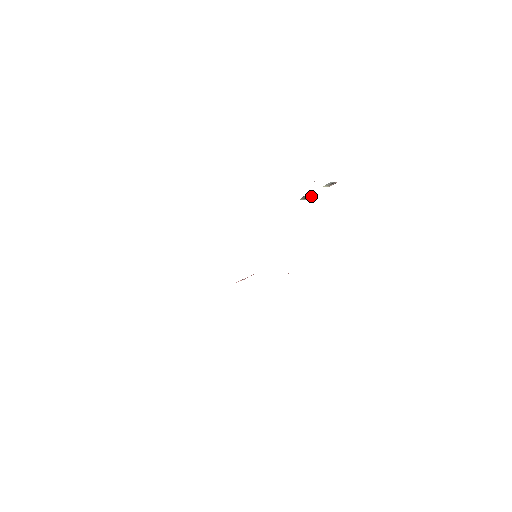
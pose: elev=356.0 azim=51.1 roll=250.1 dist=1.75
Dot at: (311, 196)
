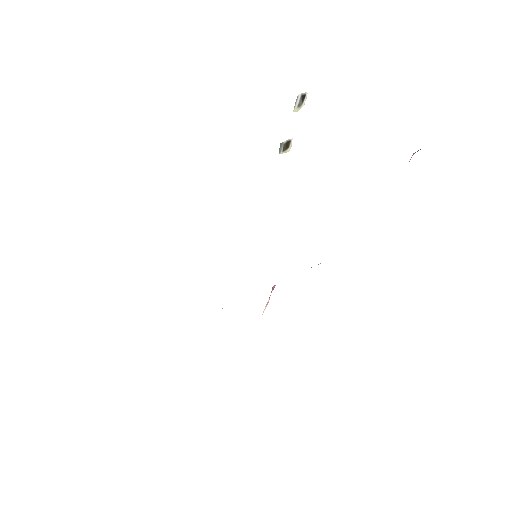
Dot at: (291, 140)
